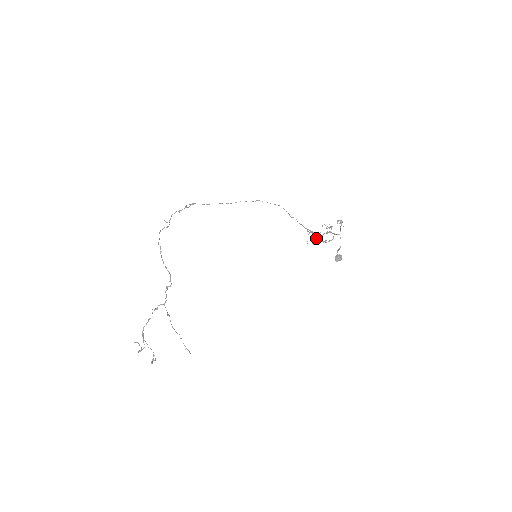
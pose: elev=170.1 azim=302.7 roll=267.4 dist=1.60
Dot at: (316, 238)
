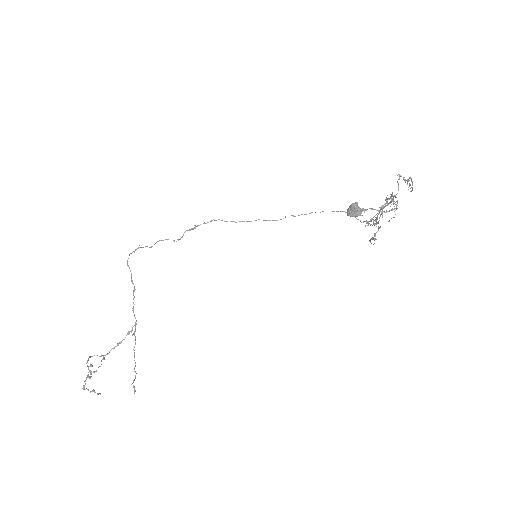
Dot at: (378, 227)
